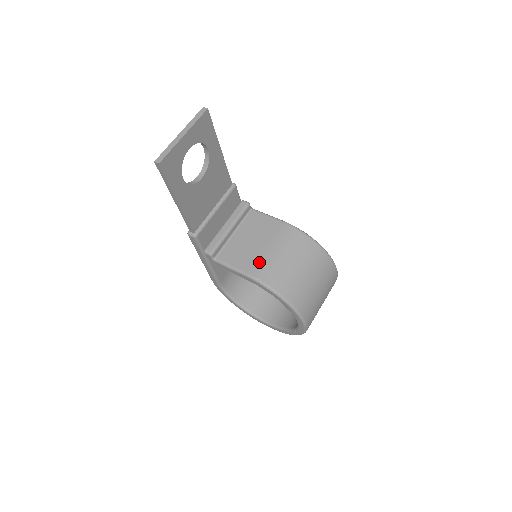
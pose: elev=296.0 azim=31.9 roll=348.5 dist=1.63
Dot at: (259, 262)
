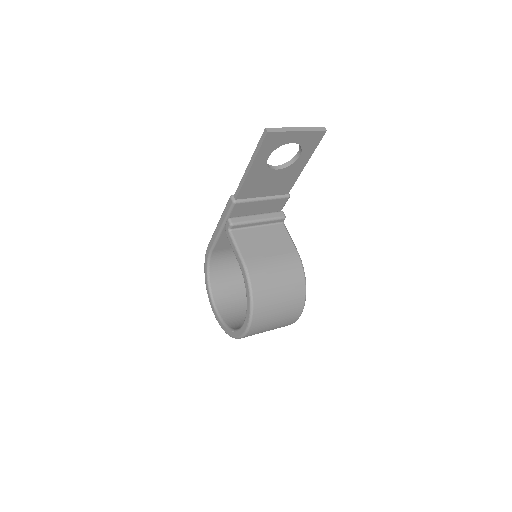
Dot at: (258, 260)
